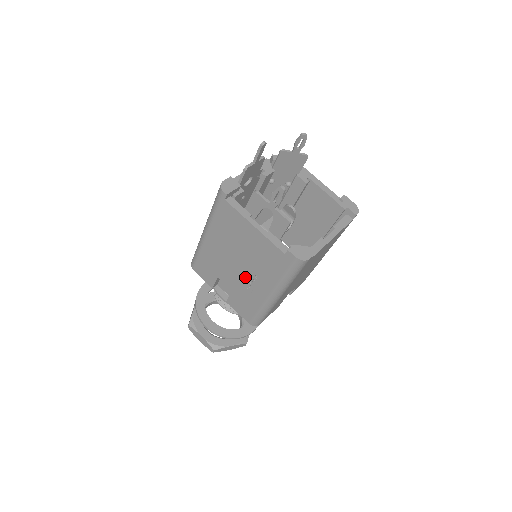
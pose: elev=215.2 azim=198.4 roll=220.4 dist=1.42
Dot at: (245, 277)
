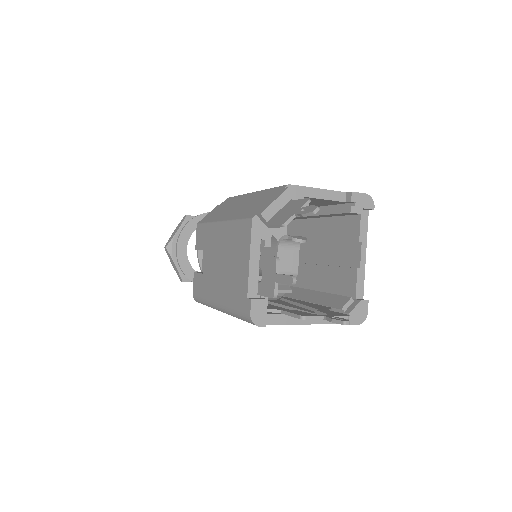
Dot at: occluded
